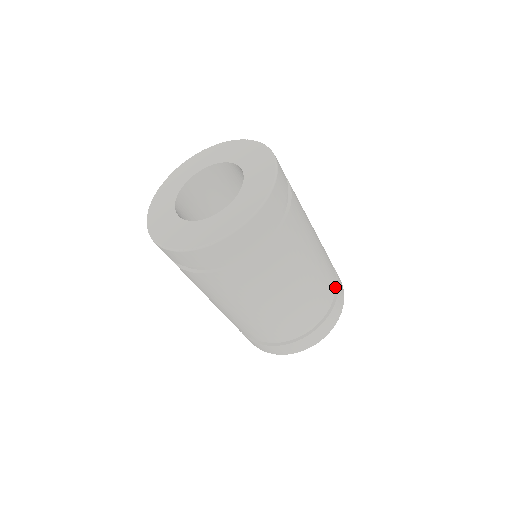
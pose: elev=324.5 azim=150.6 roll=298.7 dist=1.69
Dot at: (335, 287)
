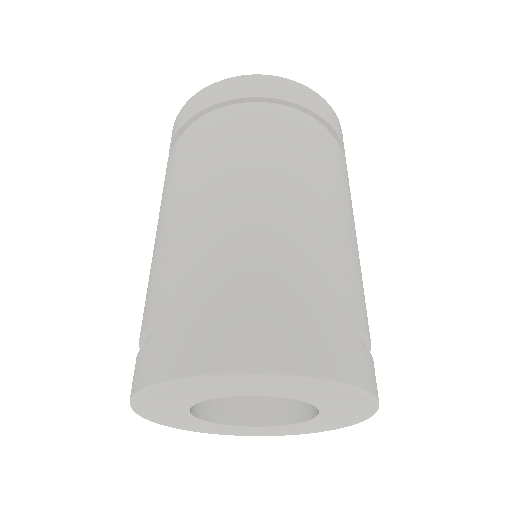
Dot at: occluded
